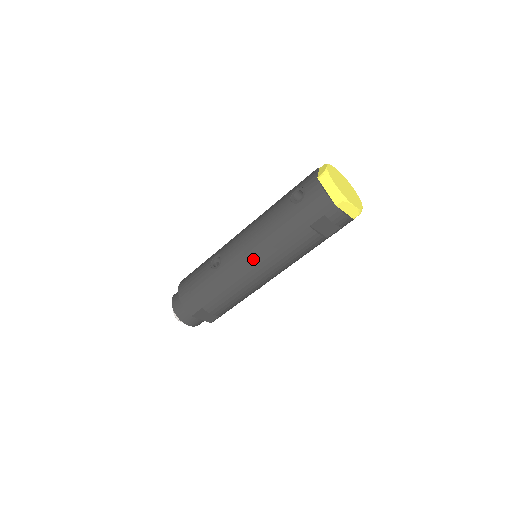
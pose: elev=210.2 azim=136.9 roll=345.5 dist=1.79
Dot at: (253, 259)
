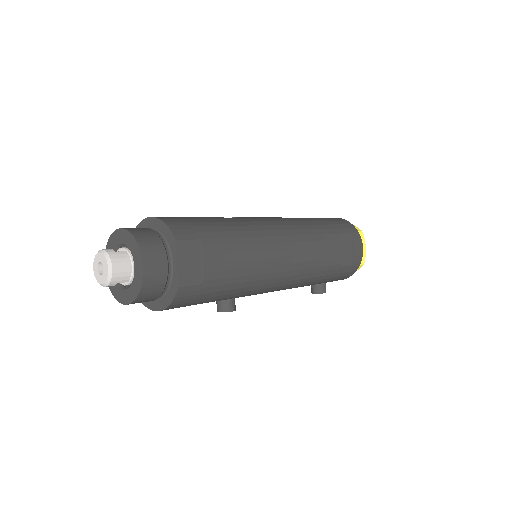
Dot at: (284, 228)
